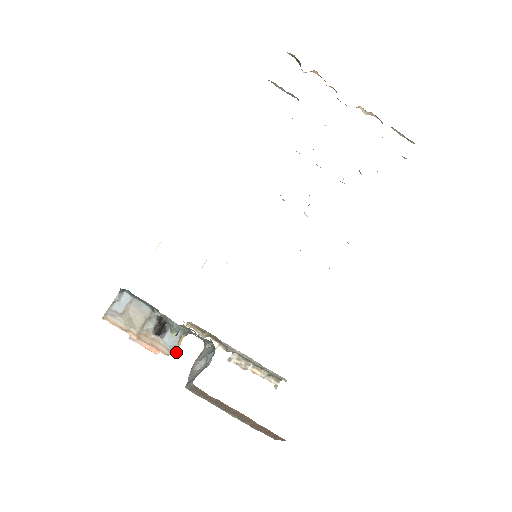
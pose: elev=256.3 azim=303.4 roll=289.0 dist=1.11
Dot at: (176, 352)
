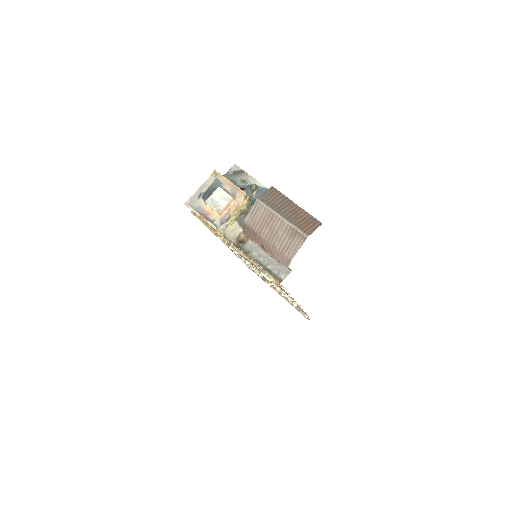
Dot at: occluded
